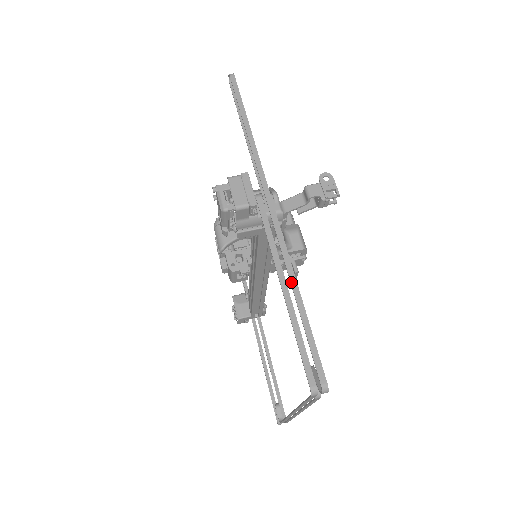
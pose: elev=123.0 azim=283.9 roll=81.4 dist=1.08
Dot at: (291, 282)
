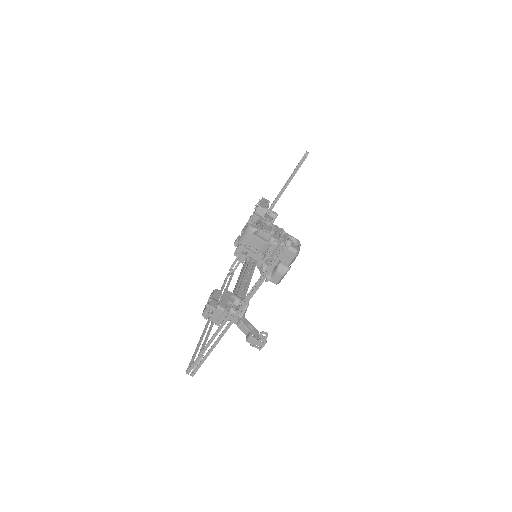
Dot at: (211, 348)
